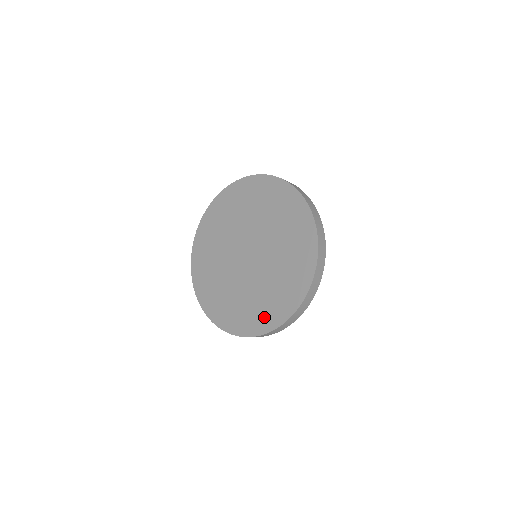
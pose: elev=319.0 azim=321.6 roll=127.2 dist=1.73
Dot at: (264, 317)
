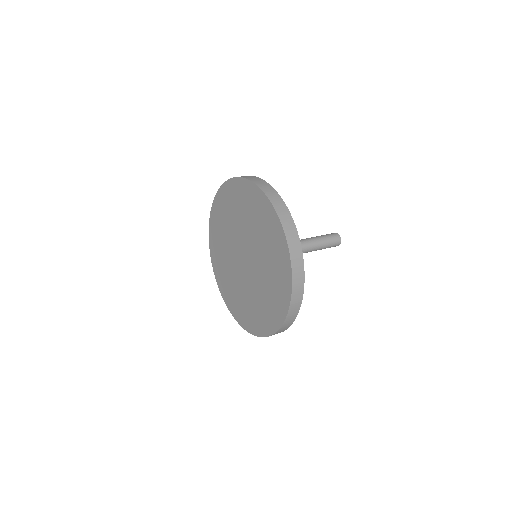
Dot at: (272, 315)
